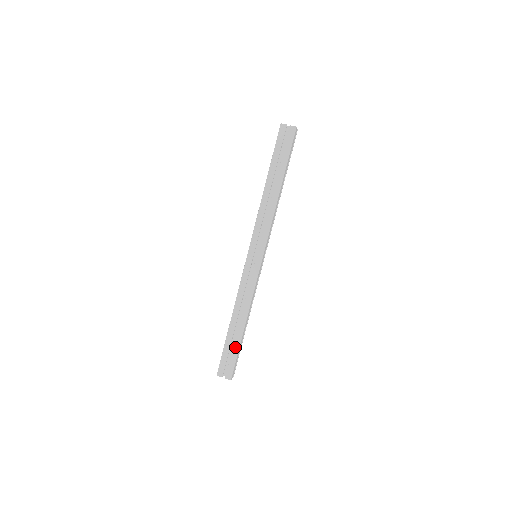
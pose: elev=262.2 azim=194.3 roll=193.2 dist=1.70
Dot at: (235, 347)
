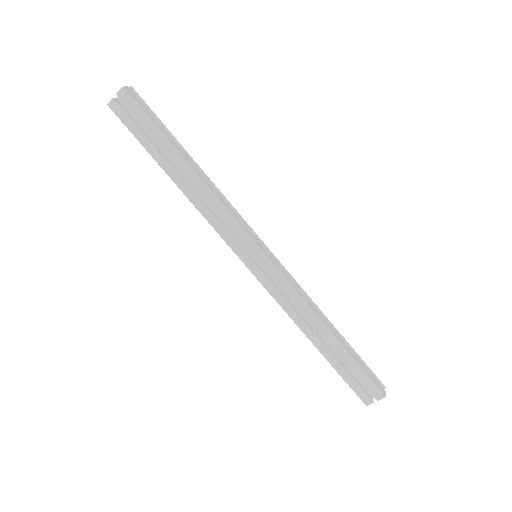
Dot at: (348, 363)
